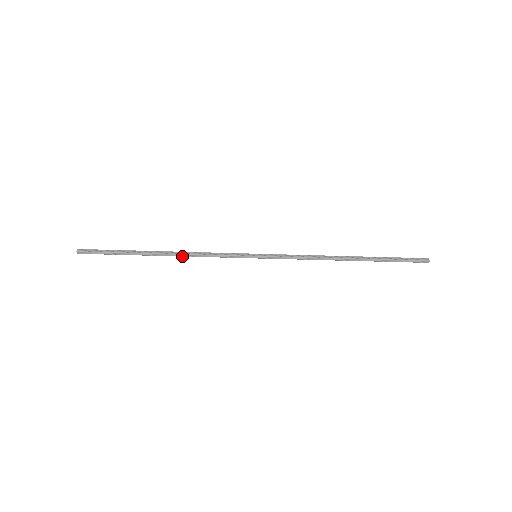
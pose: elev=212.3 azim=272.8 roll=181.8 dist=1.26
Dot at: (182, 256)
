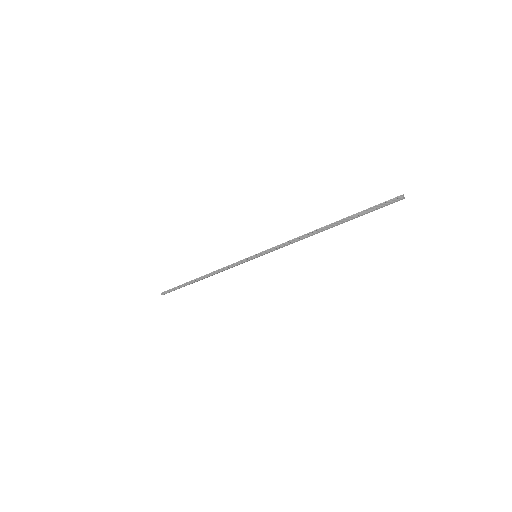
Dot at: occluded
